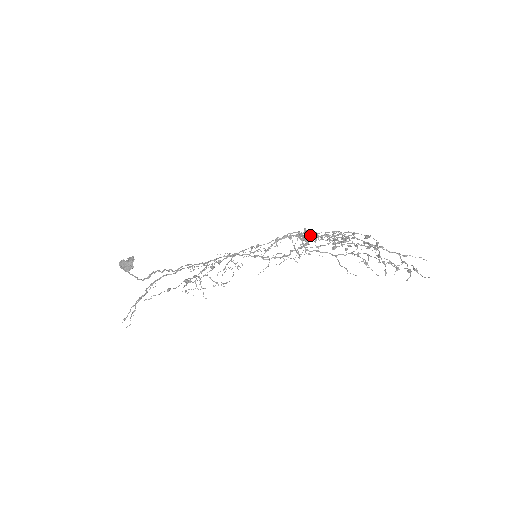
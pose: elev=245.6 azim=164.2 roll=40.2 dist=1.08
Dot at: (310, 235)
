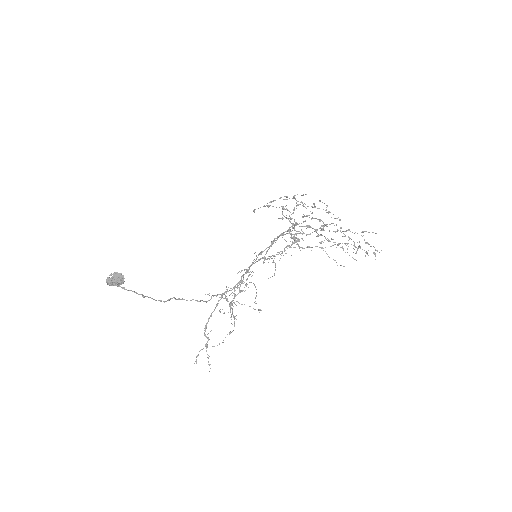
Dot at: occluded
